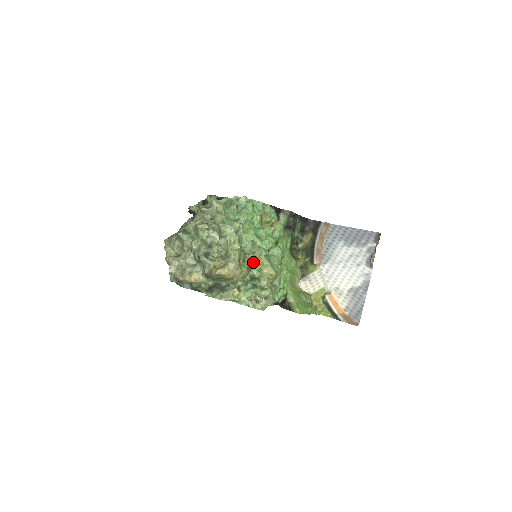
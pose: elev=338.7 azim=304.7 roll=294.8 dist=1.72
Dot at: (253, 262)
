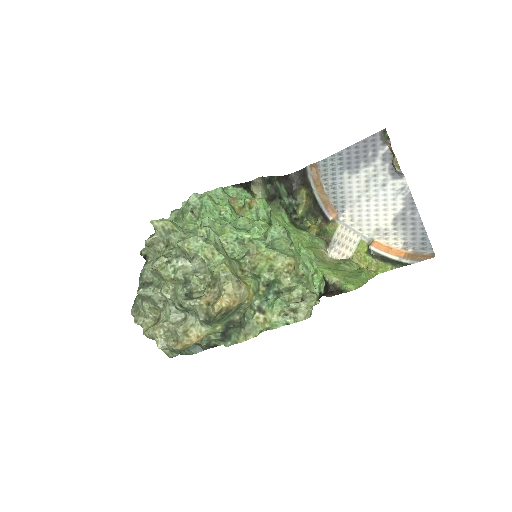
Dot at: (255, 264)
